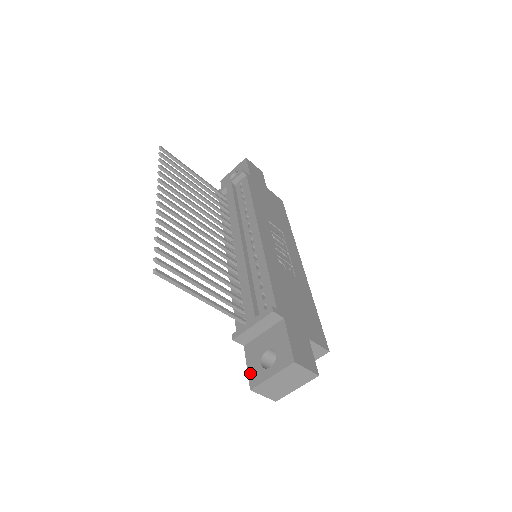
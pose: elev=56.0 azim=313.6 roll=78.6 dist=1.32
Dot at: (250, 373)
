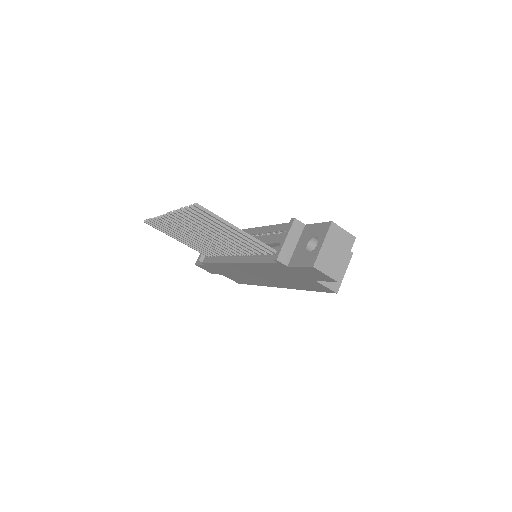
Dot at: (305, 264)
